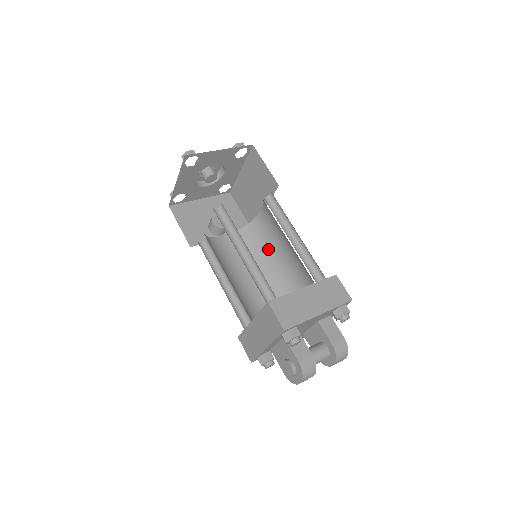
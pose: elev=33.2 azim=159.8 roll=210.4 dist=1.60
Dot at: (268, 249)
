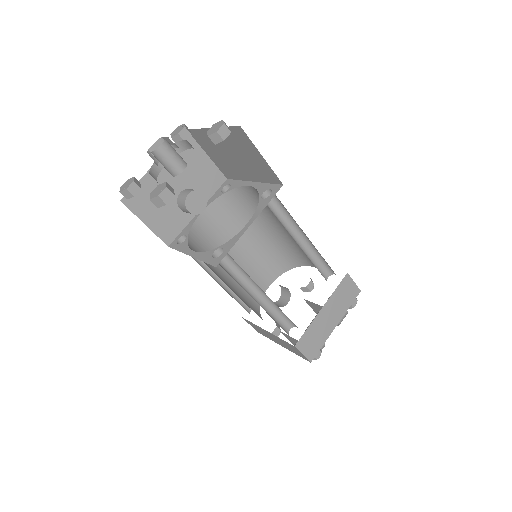
Dot at: (258, 219)
